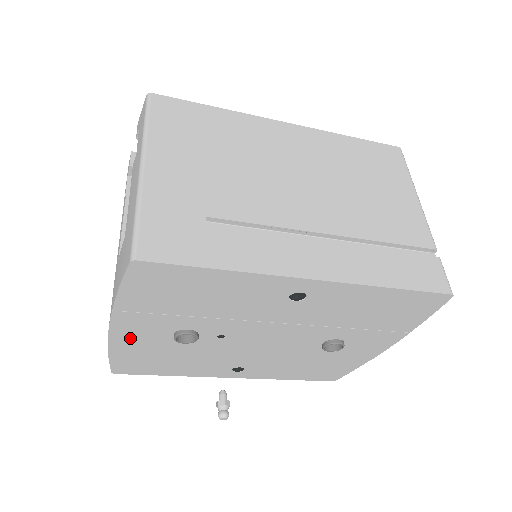
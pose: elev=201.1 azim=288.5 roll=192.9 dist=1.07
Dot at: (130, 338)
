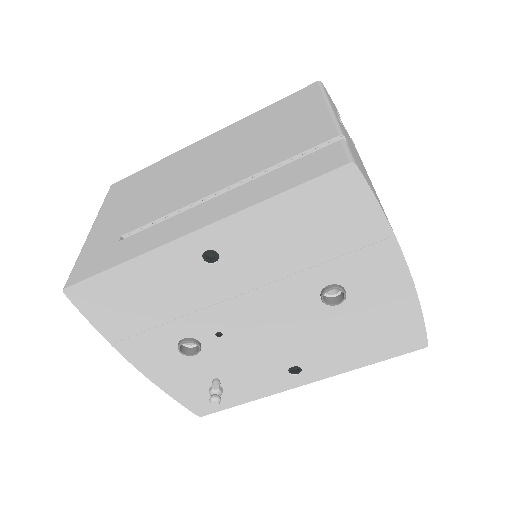
Dot at: (158, 368)
